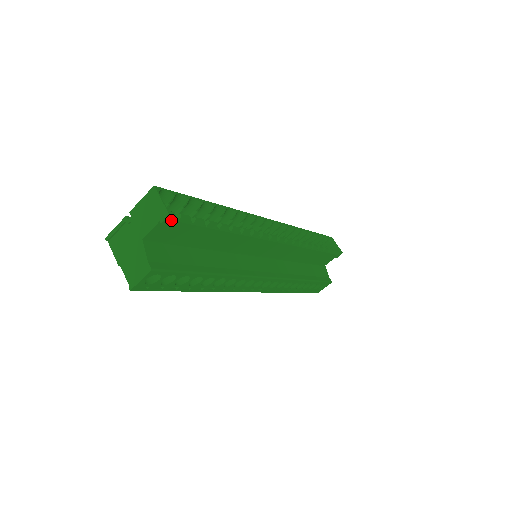
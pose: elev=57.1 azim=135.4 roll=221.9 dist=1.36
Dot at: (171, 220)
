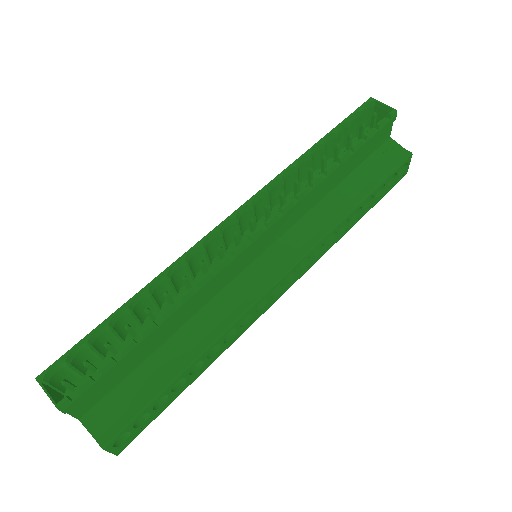
Dot at: (71, 404)
